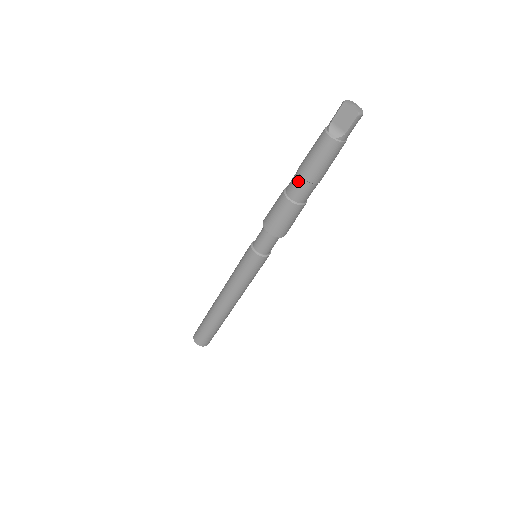
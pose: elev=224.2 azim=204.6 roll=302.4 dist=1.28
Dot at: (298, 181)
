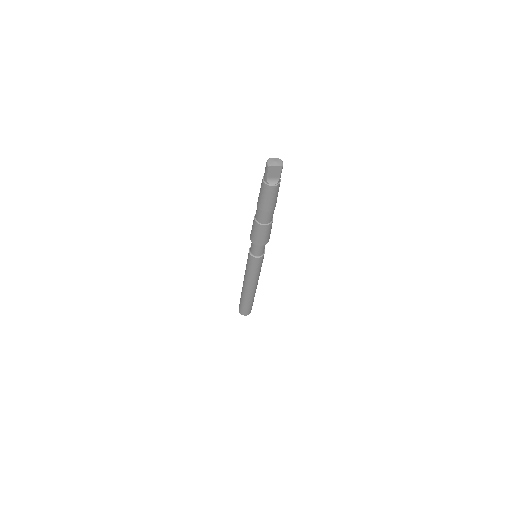
Dot at: (264, 214)
